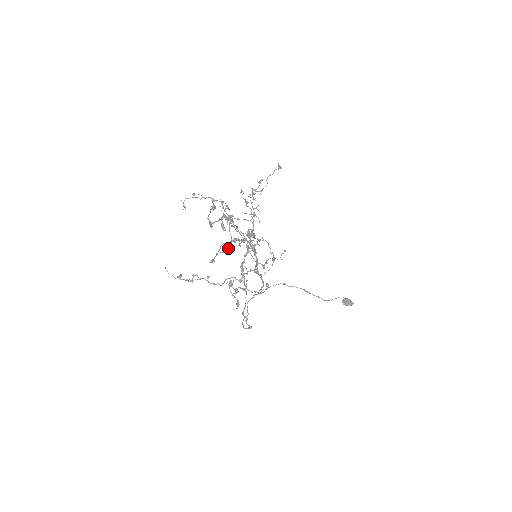
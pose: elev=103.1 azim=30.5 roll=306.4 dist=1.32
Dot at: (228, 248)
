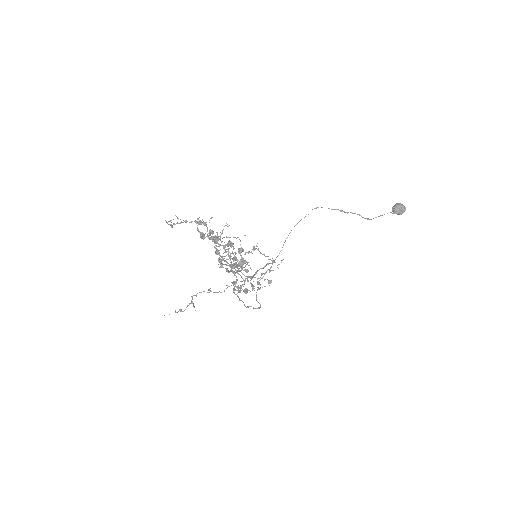
Dot at: (228, 245)
